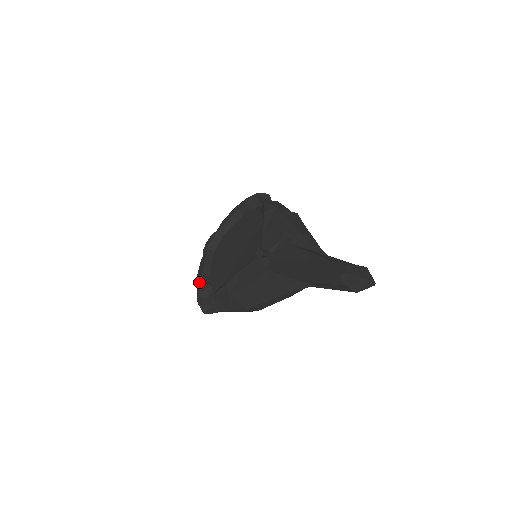
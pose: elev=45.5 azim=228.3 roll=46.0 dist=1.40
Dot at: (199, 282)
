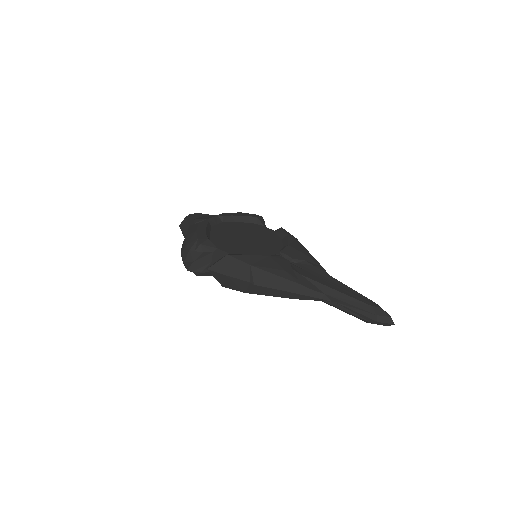
Dot at: (202, 236)
